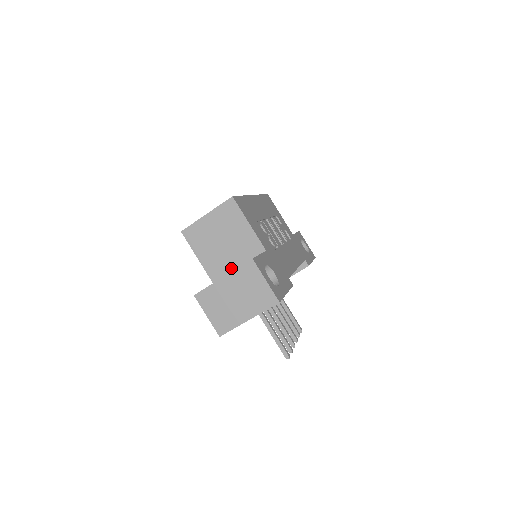
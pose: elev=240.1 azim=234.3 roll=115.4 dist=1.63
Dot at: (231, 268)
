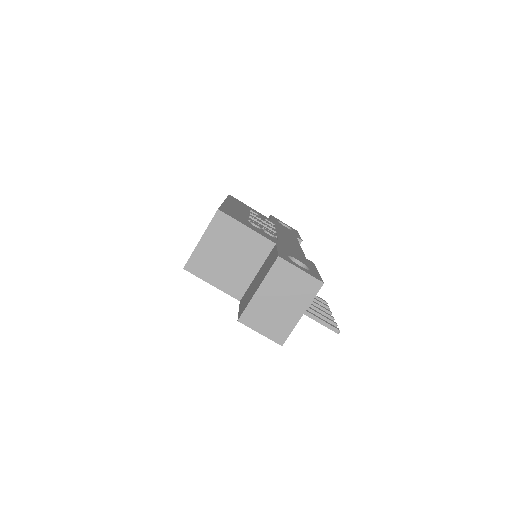
Dot at: (250, 278)
